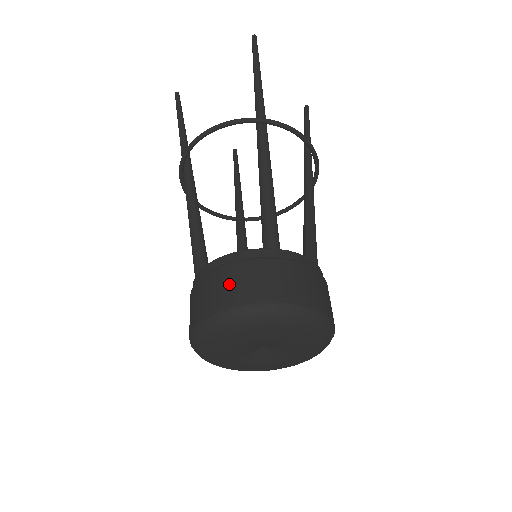
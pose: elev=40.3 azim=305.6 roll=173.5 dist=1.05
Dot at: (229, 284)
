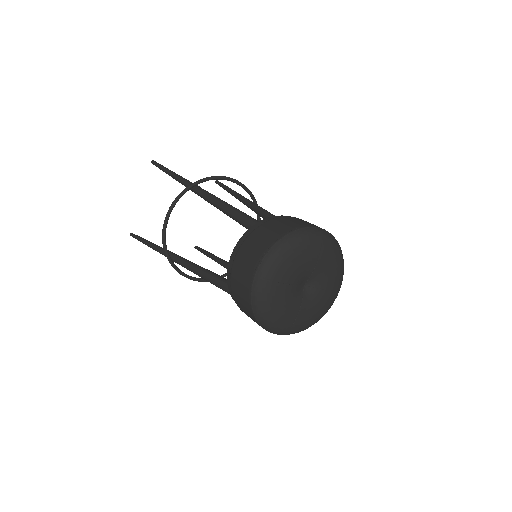
Dot at: (248, 256)
